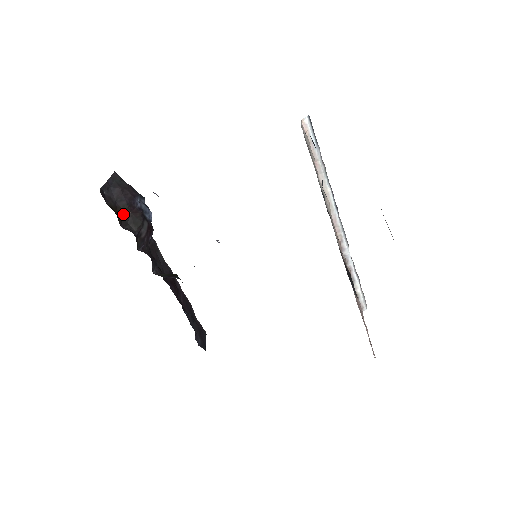
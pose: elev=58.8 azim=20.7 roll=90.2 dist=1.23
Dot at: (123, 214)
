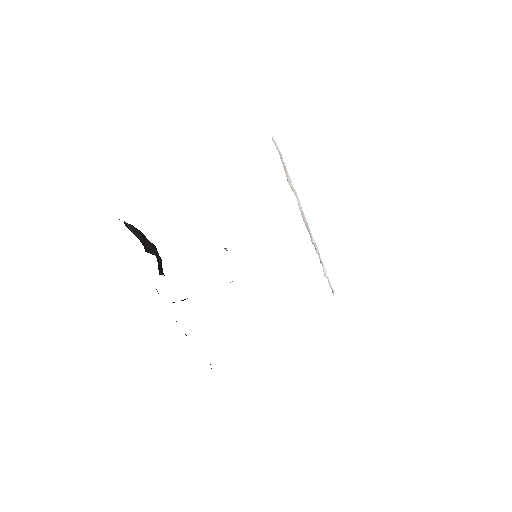
Dot at: (142, 243)
